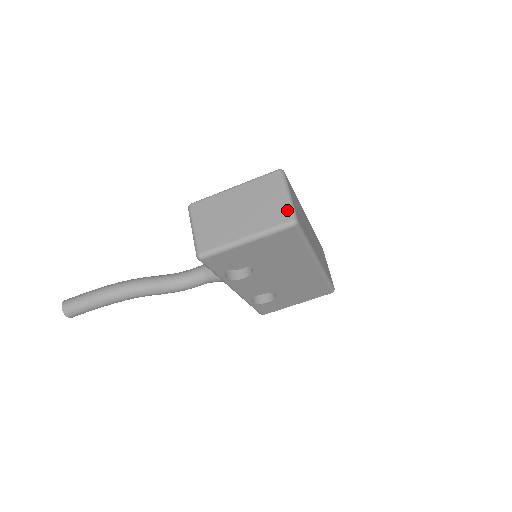
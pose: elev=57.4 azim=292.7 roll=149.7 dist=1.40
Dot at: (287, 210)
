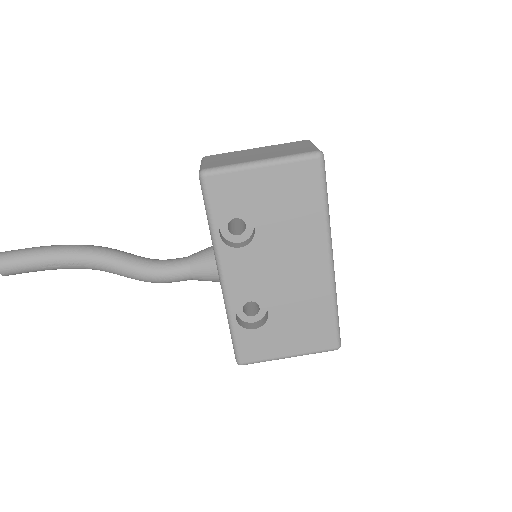
Dot at: (313, 148)
